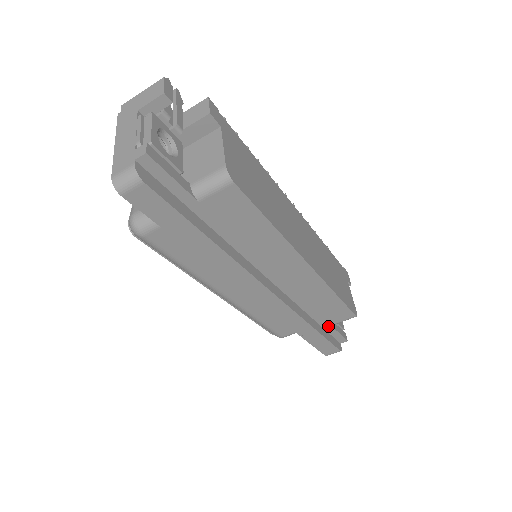
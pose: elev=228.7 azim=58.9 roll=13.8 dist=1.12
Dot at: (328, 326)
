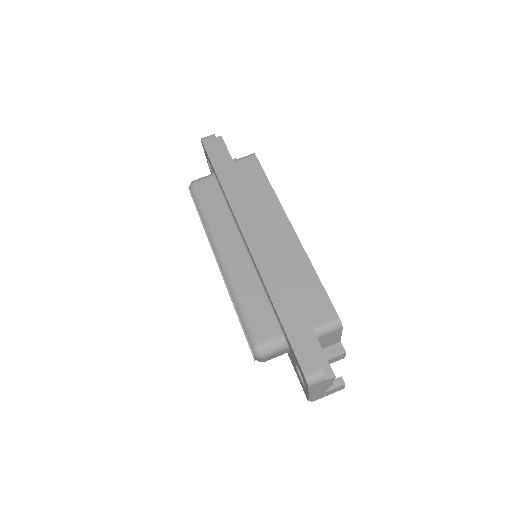
Dot at: (310, 330)
